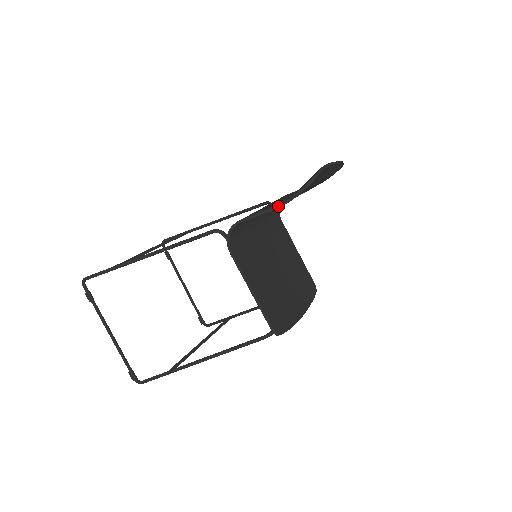
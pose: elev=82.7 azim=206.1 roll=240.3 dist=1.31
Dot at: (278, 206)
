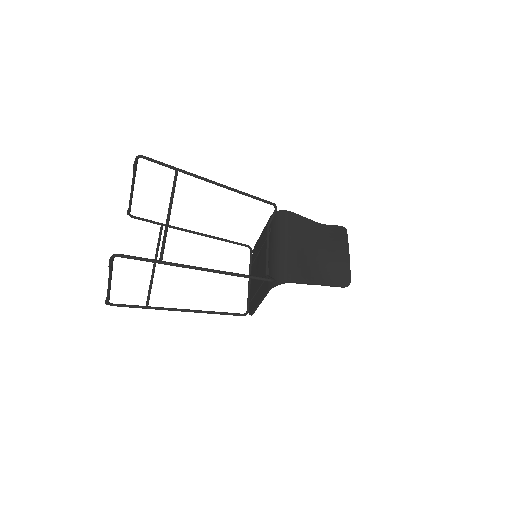
Dot at: occluded
